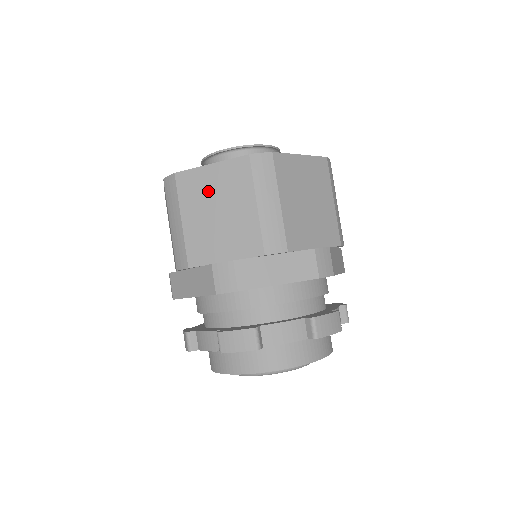
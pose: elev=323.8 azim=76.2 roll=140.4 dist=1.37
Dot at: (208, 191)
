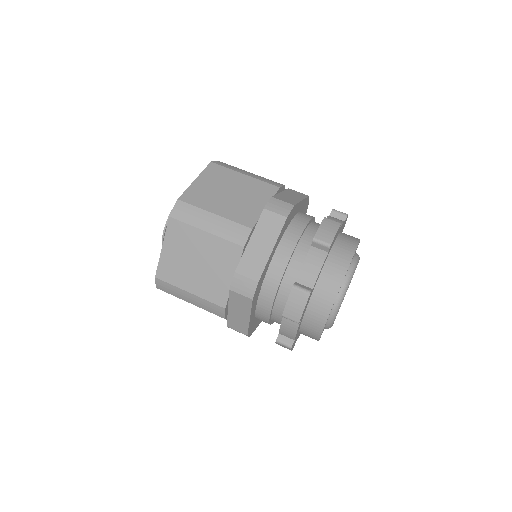
Dot at: (211, 190)
